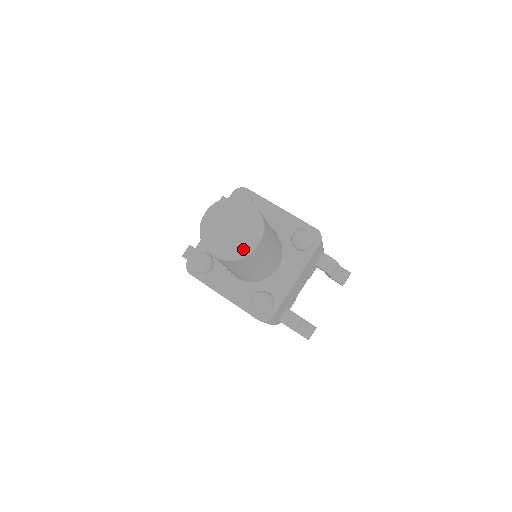
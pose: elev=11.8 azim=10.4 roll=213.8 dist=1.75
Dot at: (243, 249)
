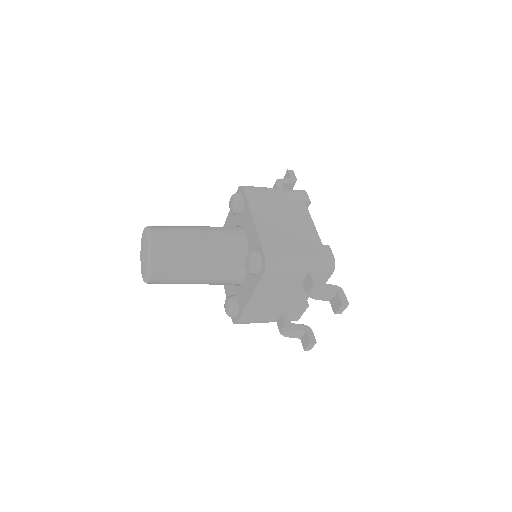
Dot at: (144, 277)
